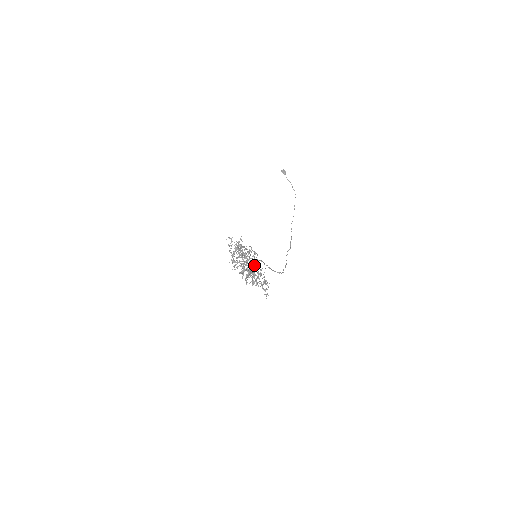
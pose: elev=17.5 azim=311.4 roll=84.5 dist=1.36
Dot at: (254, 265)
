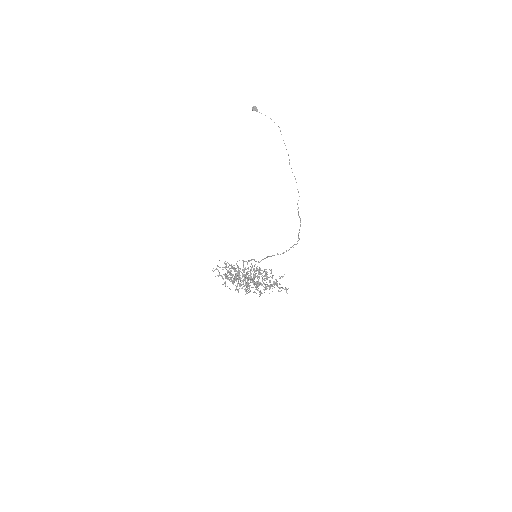
Dot at: (252, 281)
